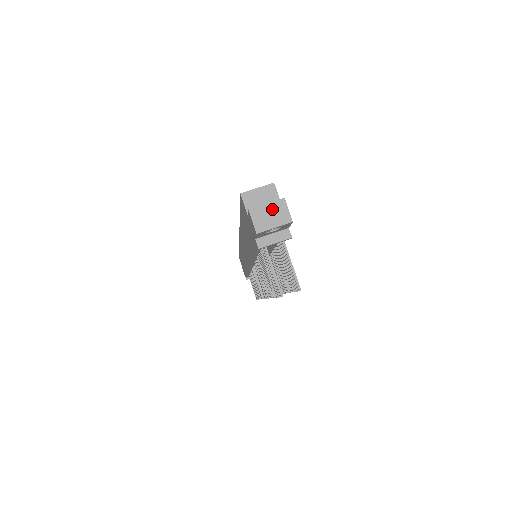
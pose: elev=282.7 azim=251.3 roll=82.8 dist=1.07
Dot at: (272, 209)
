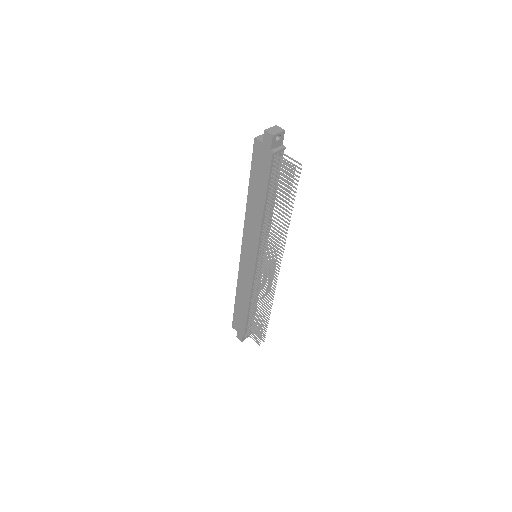
Dot at: (274, 128)
